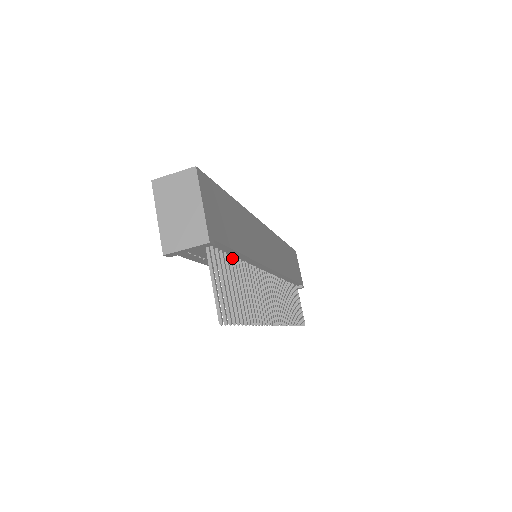
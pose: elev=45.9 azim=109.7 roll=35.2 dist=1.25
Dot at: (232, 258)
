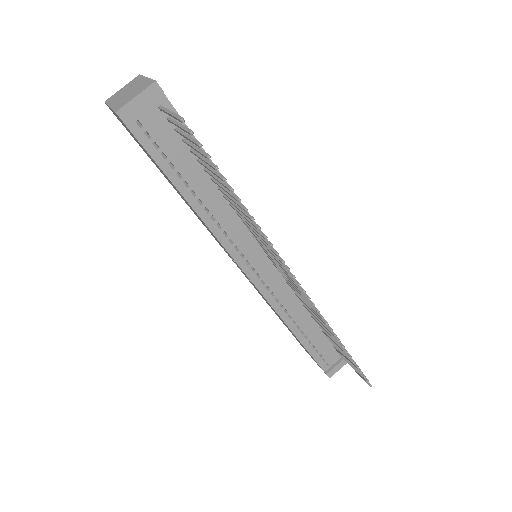
Dot at: (204, 169)
